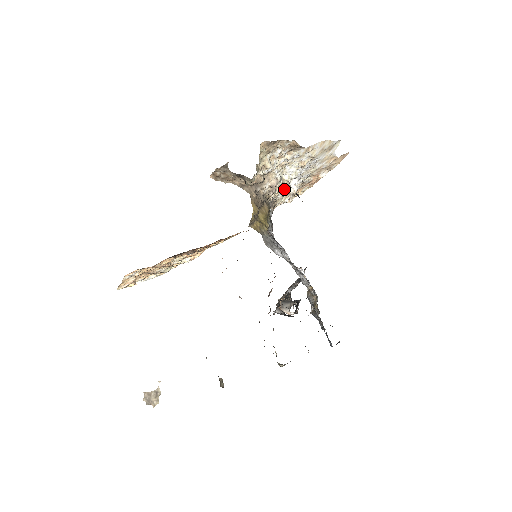
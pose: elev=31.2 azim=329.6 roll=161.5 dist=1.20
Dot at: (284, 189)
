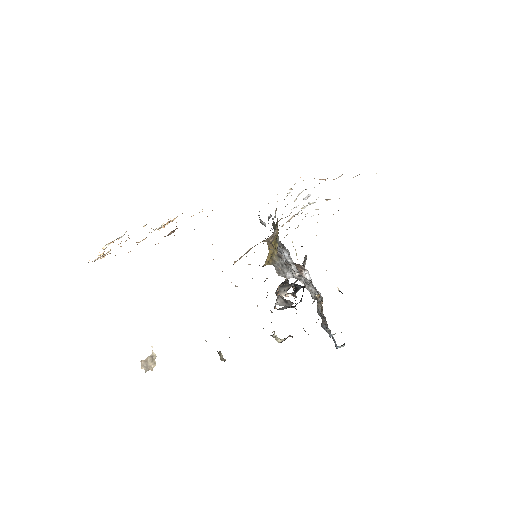
Dot at: occluded
